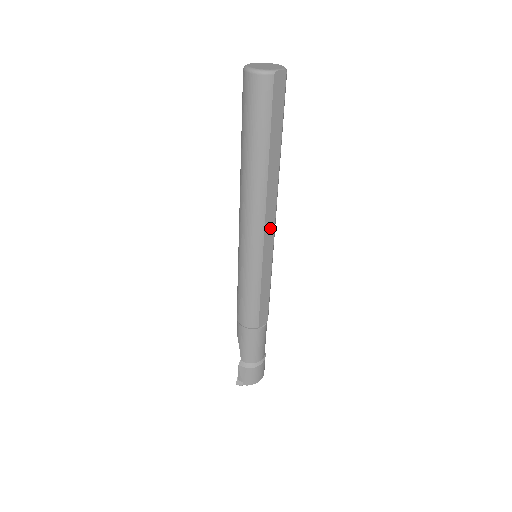
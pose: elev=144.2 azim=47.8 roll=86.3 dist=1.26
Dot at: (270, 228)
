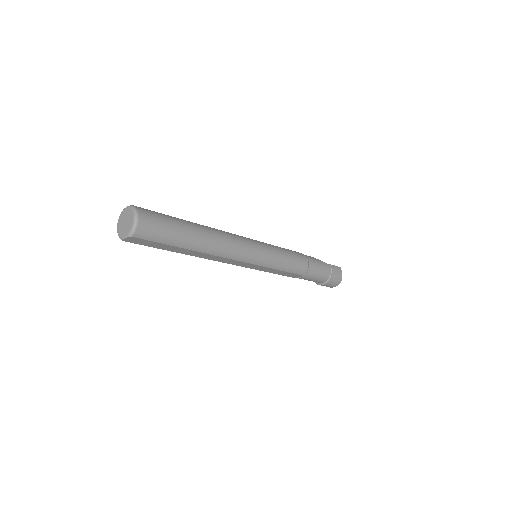
Dot at: (235, 262)
